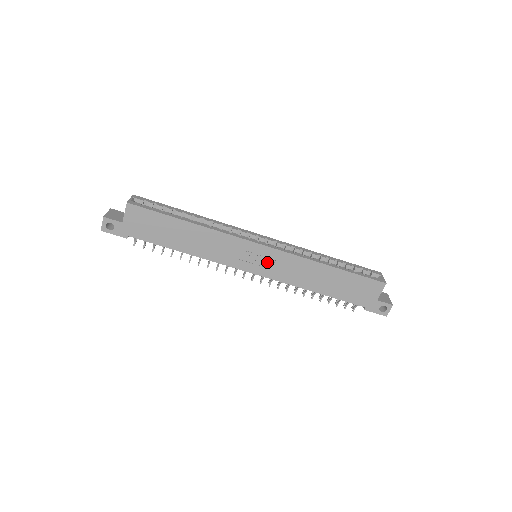
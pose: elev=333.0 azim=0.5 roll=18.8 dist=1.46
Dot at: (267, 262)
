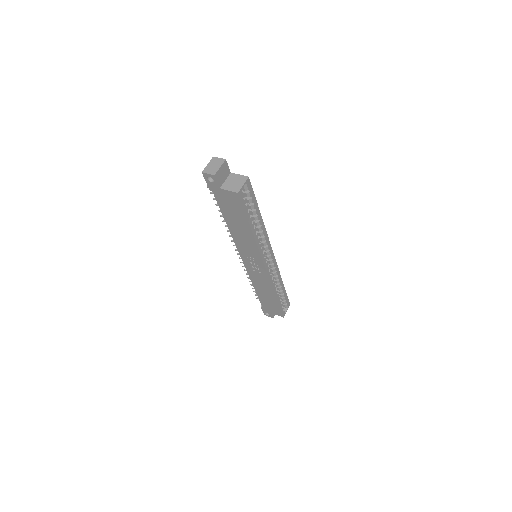
Dot at: (256, 268)
